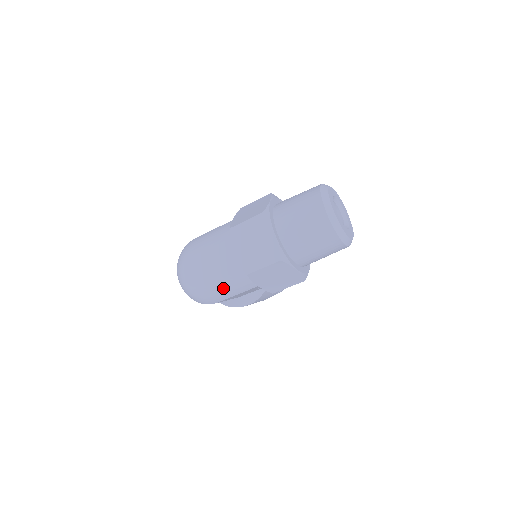
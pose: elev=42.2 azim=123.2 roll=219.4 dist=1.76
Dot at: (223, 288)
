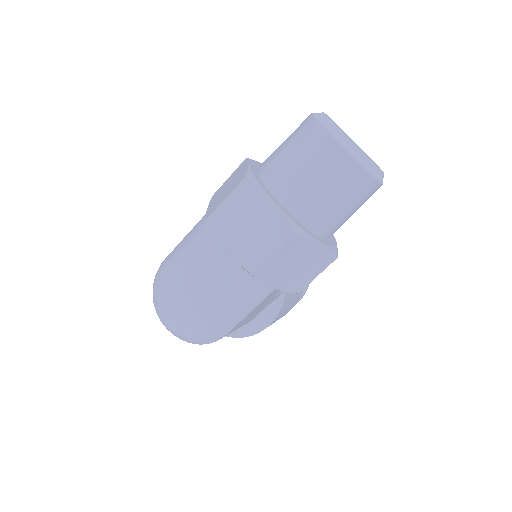
Dot at: (227, 310)
